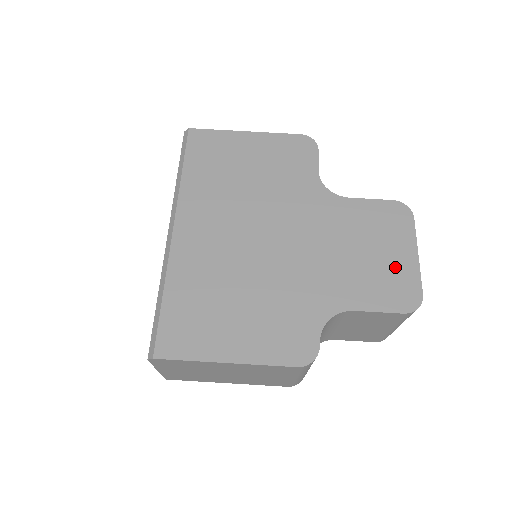
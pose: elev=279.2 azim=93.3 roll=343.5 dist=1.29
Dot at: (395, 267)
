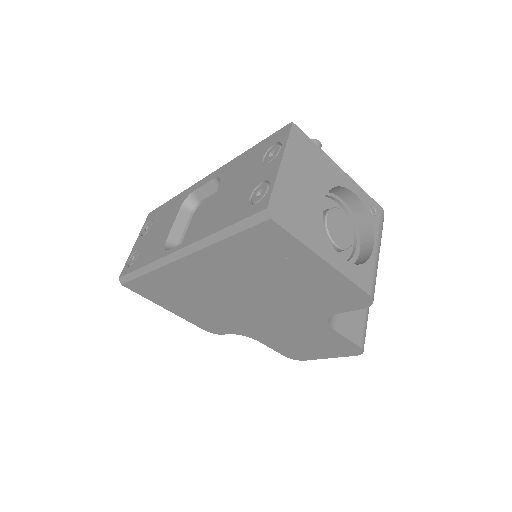
Dot at: (308, 352)
